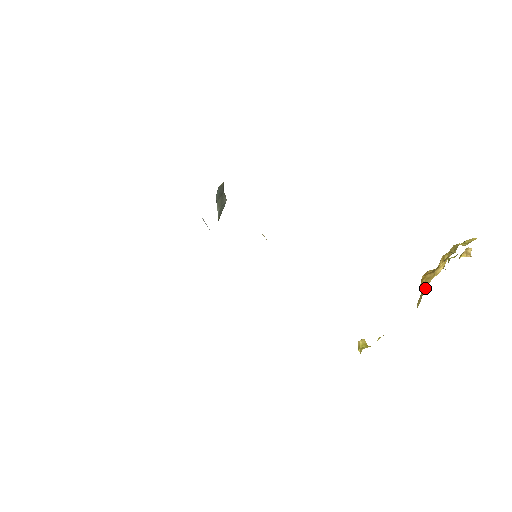
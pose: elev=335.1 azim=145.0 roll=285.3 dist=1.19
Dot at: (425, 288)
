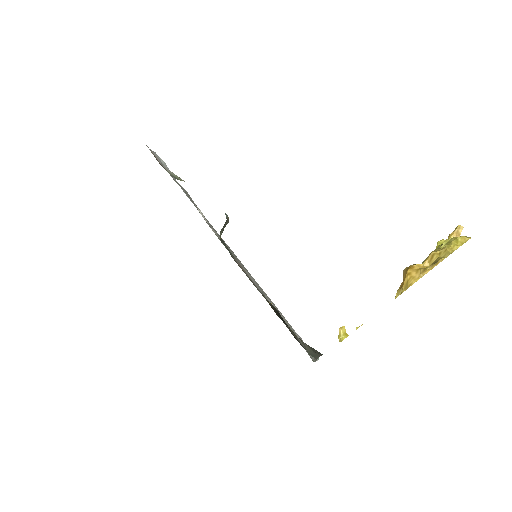
Dot at: (407, 287)
